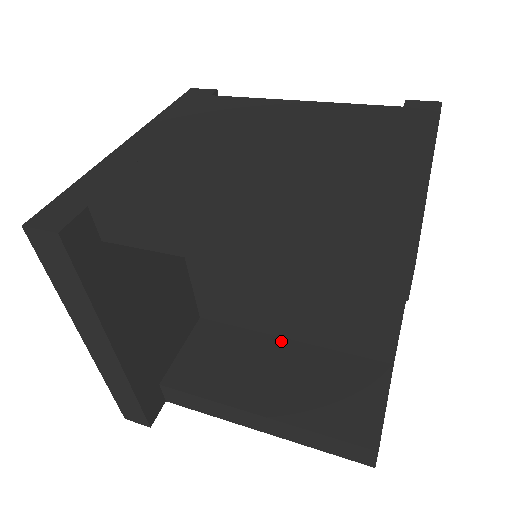
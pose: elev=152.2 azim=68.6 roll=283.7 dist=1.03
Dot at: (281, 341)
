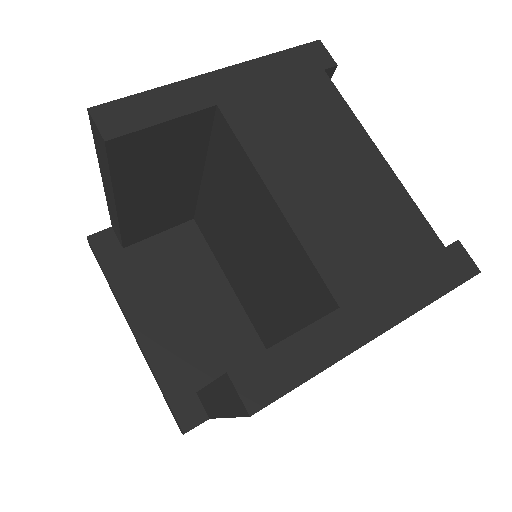
Dot at: occluded
